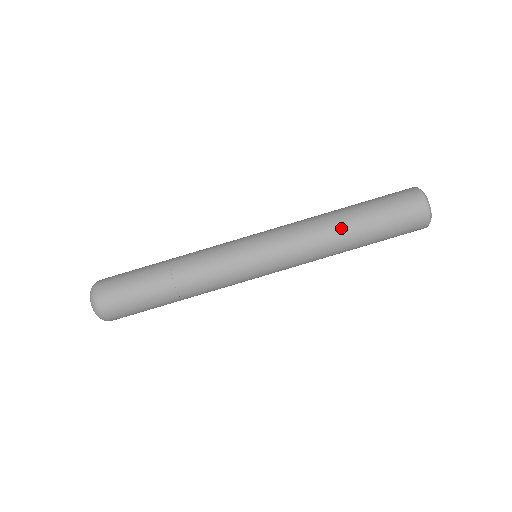
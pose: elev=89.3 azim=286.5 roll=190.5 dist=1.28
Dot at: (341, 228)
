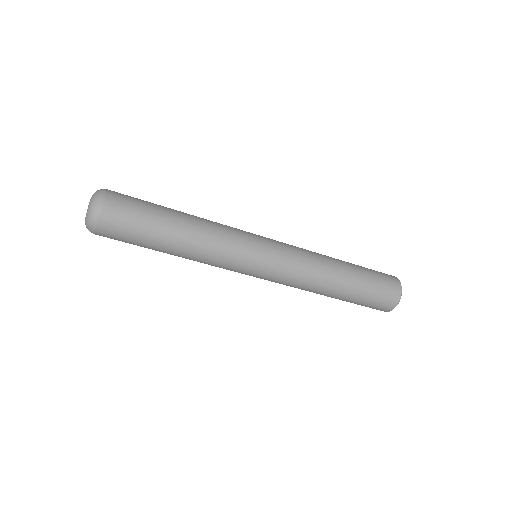
Dot at: (332, 288)
